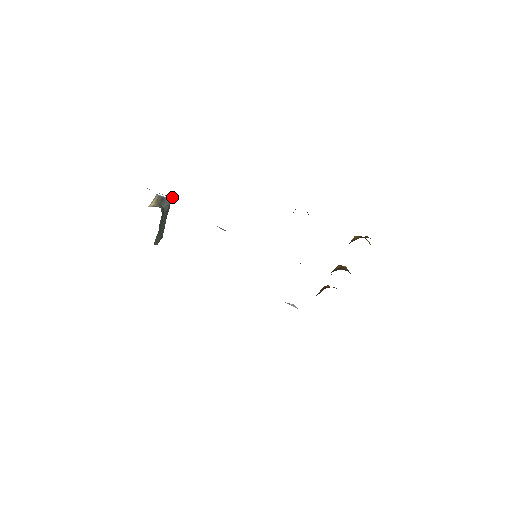
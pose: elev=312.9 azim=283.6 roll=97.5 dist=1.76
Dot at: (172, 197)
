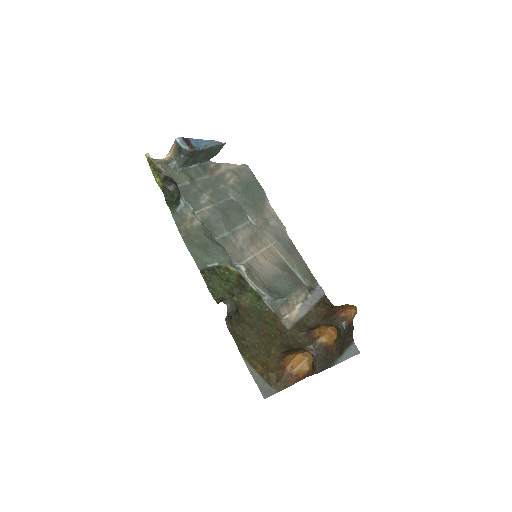
Dot at: (167, 174)
